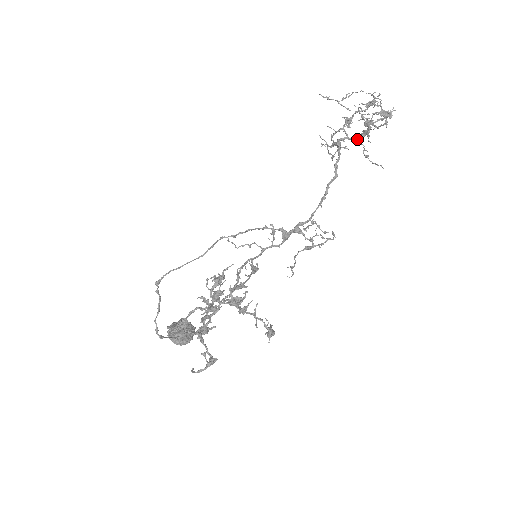
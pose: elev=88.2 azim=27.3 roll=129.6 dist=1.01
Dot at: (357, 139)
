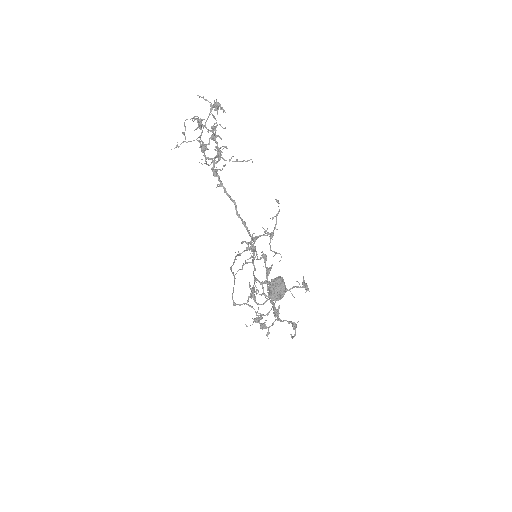
Dot at: occluded
